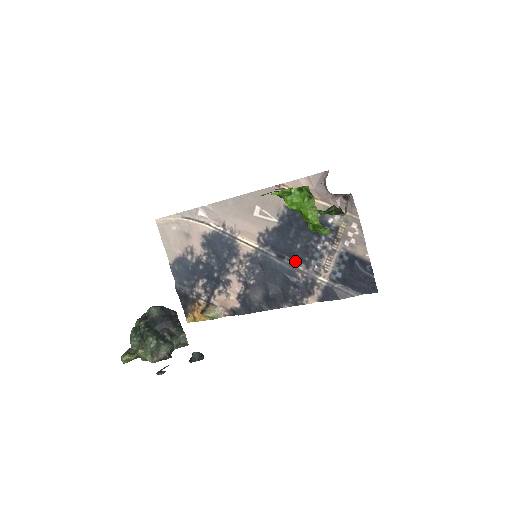
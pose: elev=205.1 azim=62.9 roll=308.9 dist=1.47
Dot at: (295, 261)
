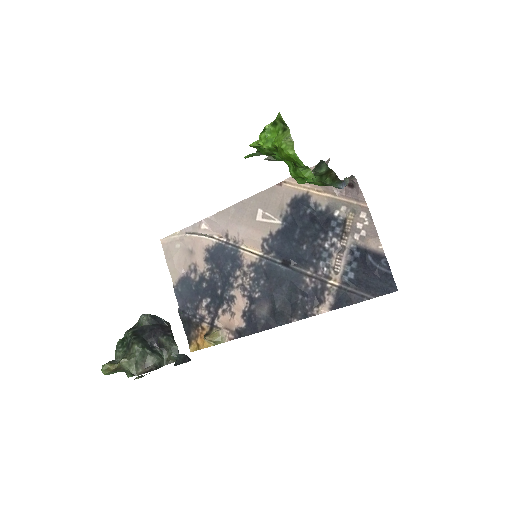
Dot at: (302, 266)
